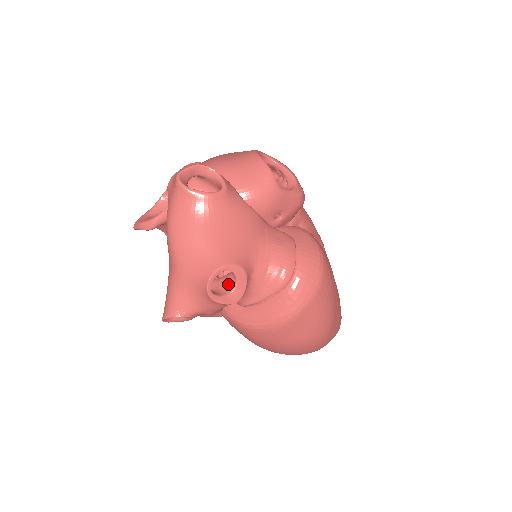
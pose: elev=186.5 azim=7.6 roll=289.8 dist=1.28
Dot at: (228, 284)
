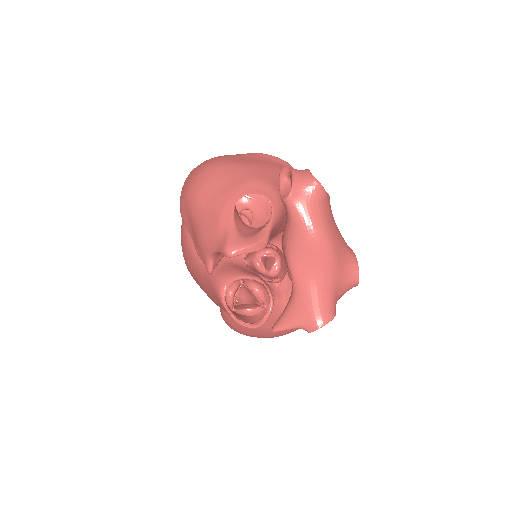
Dot at: occluded
